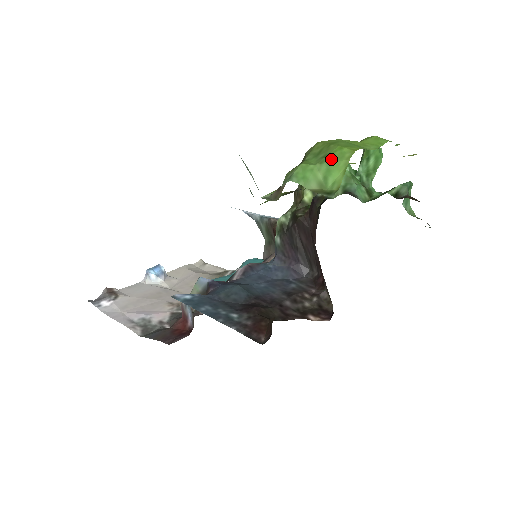
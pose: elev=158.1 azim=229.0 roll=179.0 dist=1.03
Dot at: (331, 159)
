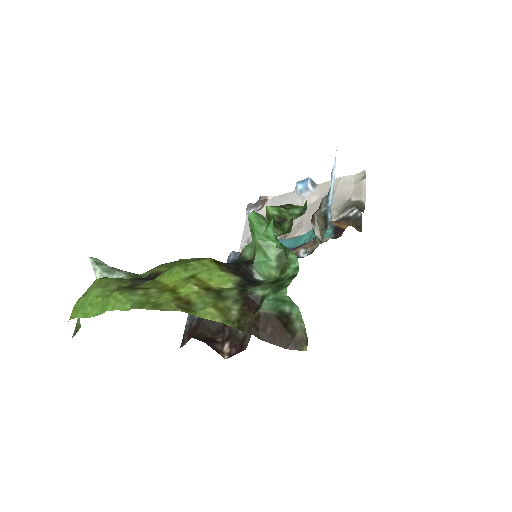
Dot at: occluded
